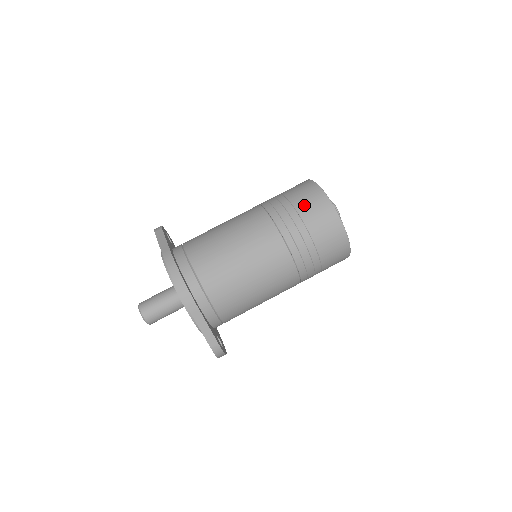
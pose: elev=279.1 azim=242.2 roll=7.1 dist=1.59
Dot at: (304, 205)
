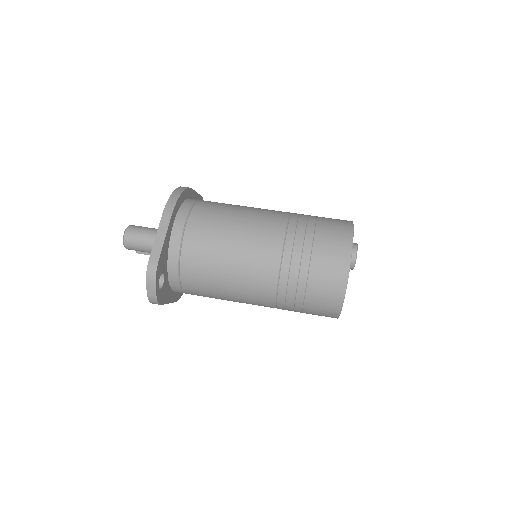
Dot at: (327, 219)
